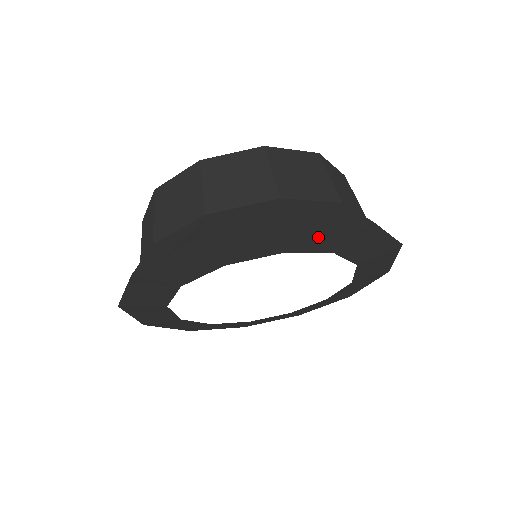
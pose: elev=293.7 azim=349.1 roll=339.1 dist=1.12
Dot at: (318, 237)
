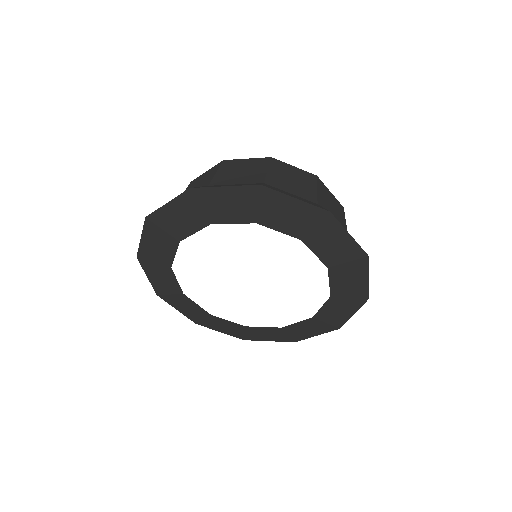
Dot at: (283, 214)
